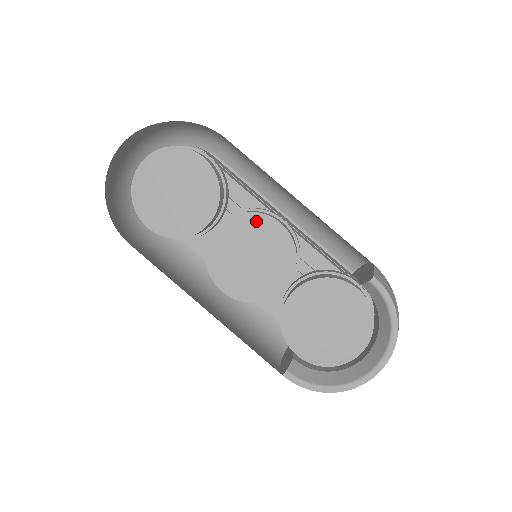
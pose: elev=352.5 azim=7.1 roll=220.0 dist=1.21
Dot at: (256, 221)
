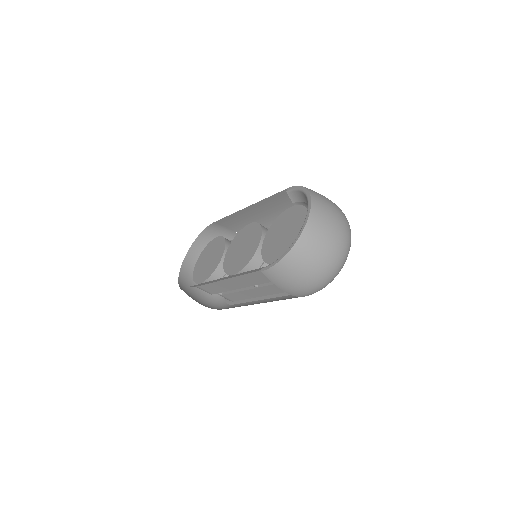
Dot at: (241, 234)
